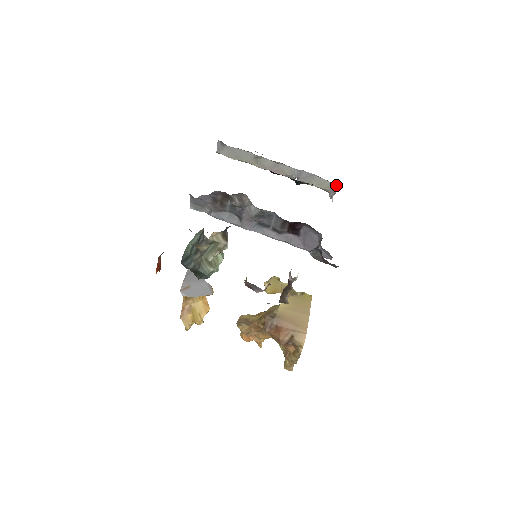
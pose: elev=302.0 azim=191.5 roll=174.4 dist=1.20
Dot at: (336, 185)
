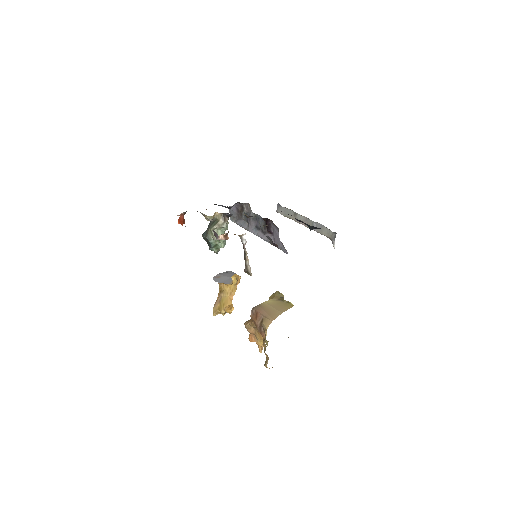
Dot at: (335, 234)
